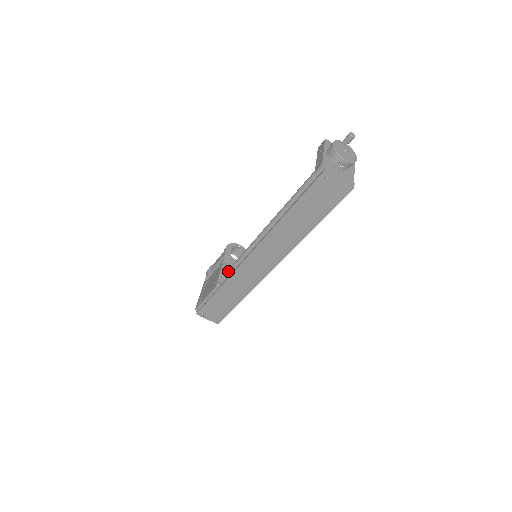
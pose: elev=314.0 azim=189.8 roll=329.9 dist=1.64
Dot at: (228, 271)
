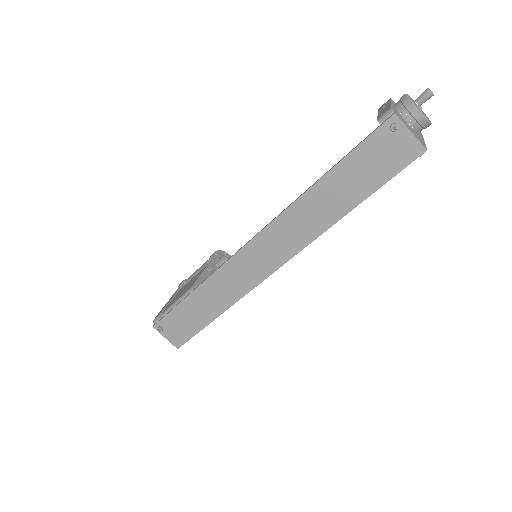
Dot at: occluded
